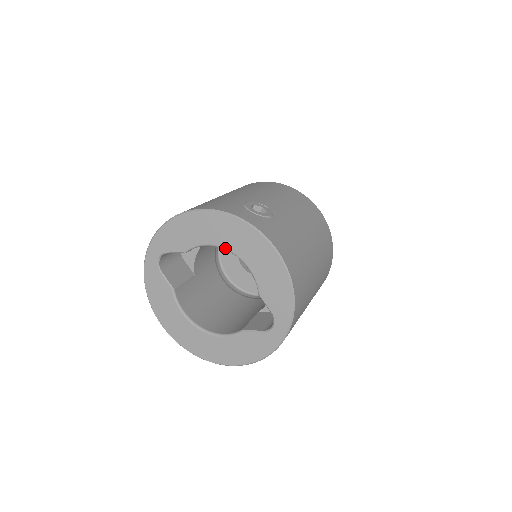
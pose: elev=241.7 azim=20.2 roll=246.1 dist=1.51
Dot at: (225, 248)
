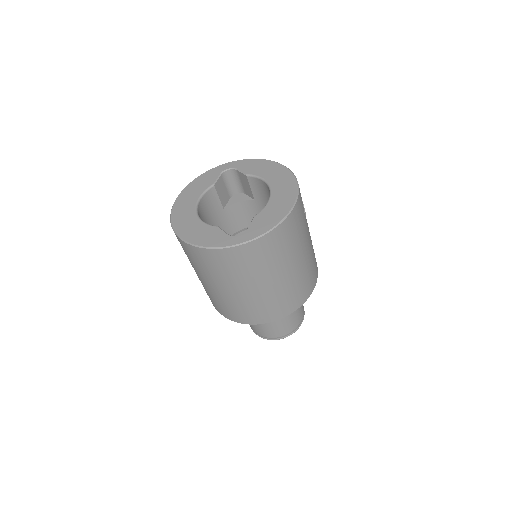
Dot at: (270, 186)
